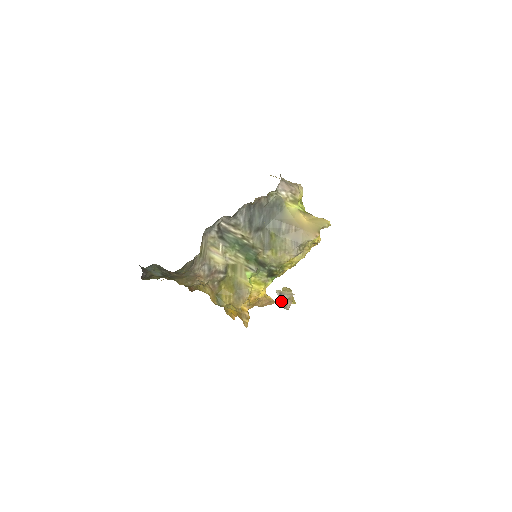
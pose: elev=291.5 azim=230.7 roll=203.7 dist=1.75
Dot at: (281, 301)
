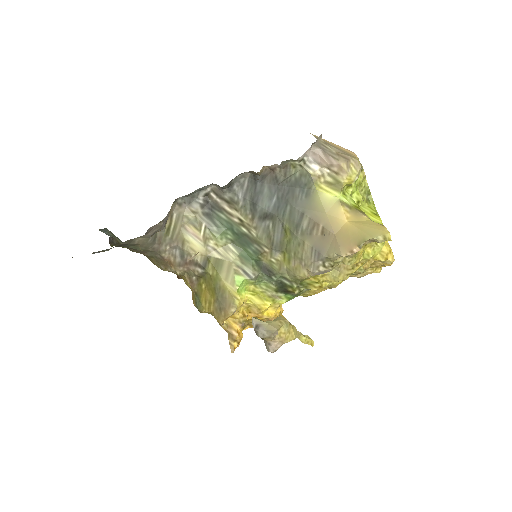
Dot at: (260, 336)
